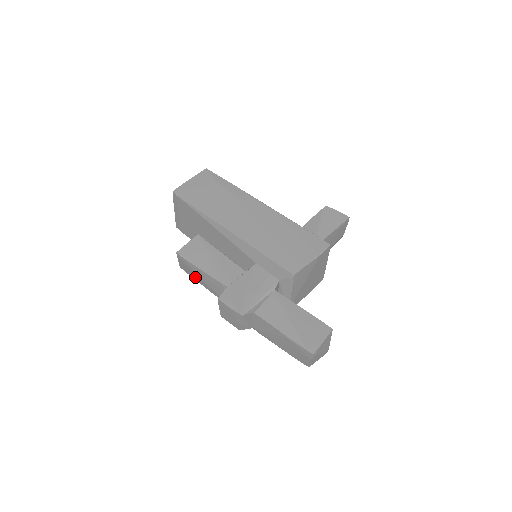
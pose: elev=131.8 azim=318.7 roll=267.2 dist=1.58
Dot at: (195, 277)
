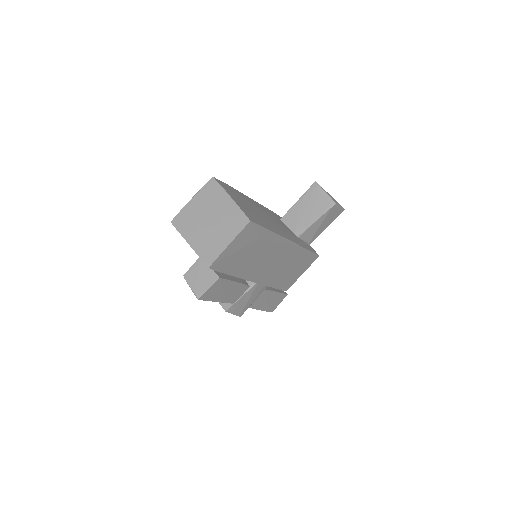
Dot at: occluded
